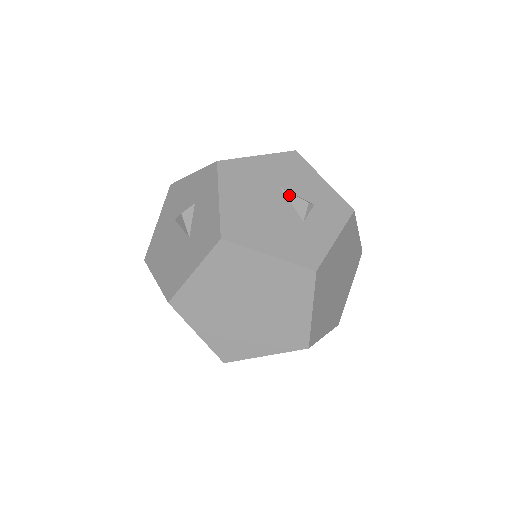
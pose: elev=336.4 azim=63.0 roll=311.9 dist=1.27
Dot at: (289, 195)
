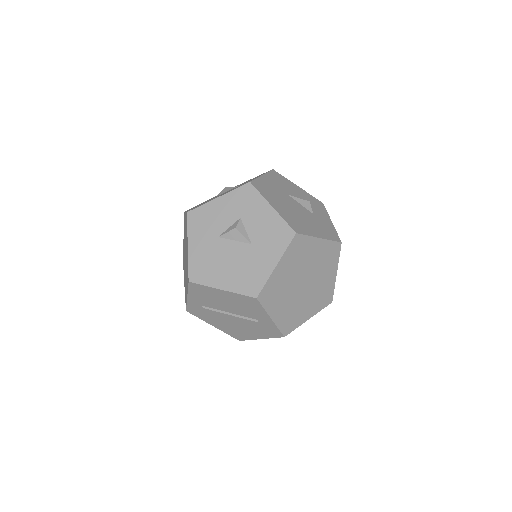
Dot at: (296, 199)
